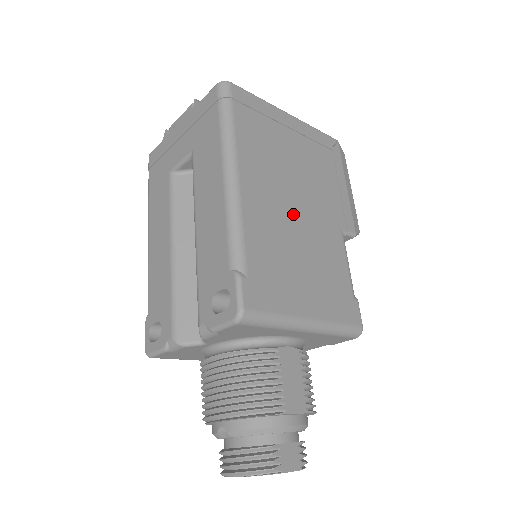
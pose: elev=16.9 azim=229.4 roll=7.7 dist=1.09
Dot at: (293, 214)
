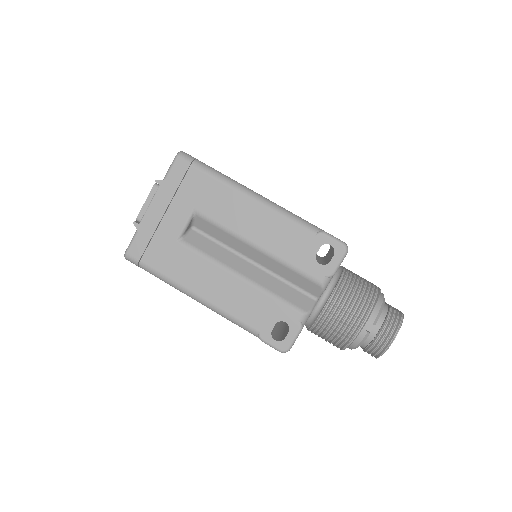
Dot at: occluded
